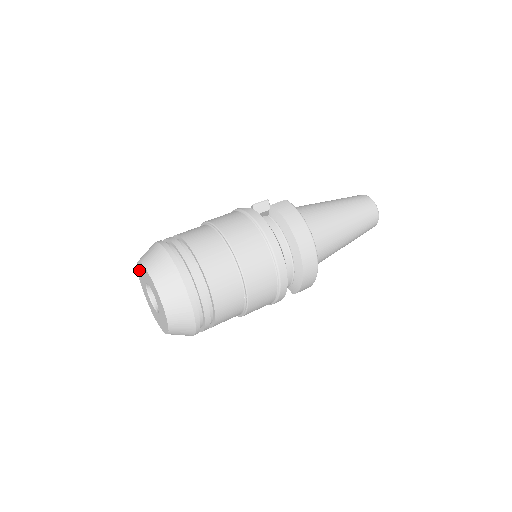
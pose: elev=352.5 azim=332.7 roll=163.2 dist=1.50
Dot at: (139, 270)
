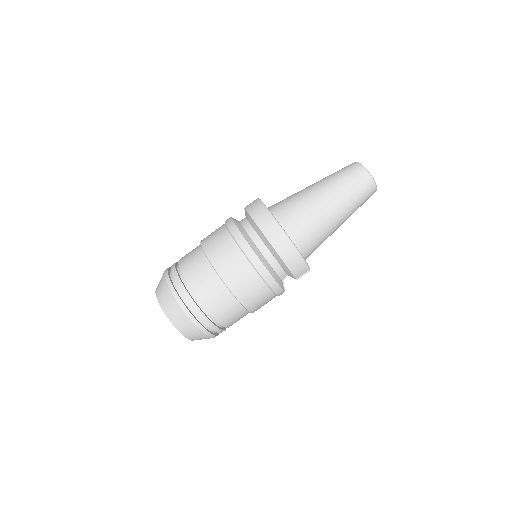
Dot at: occluded
